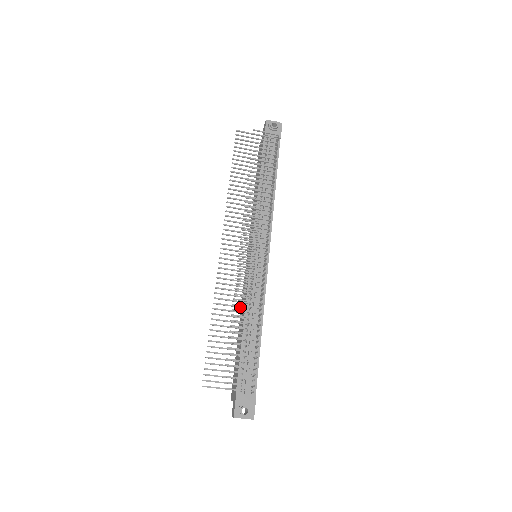
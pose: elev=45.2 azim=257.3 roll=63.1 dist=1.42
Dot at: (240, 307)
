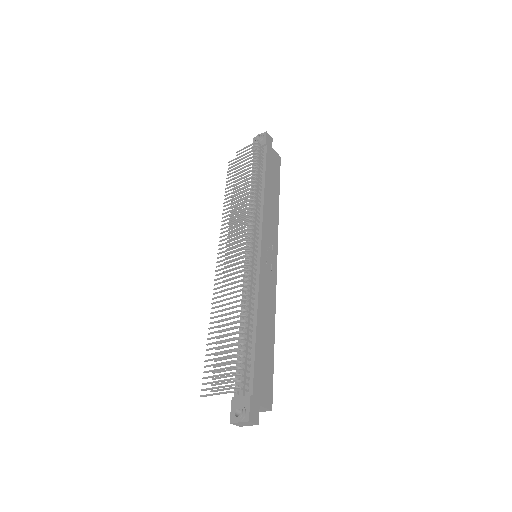
Dot at: occluded
